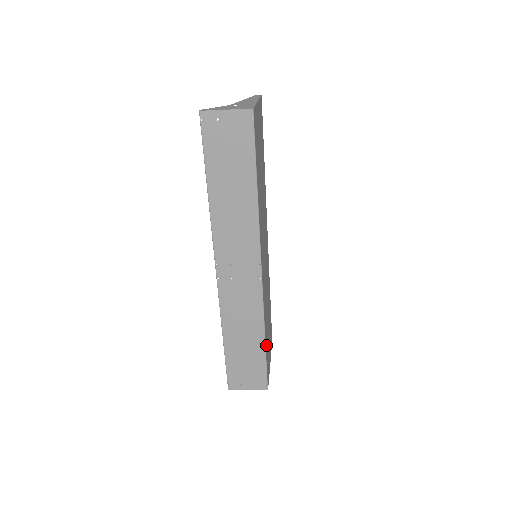
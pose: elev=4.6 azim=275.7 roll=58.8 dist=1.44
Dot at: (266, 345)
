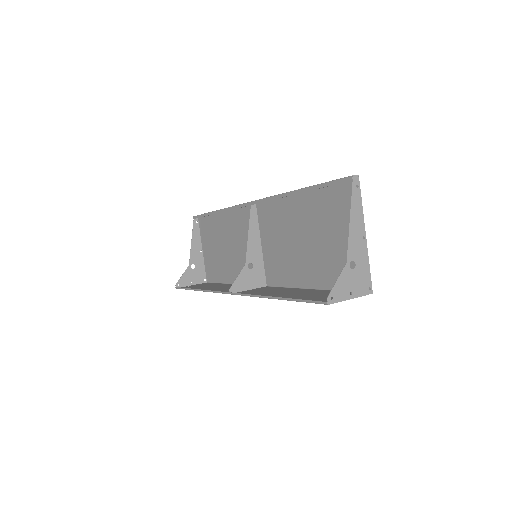
Dot at: (225, 277)
